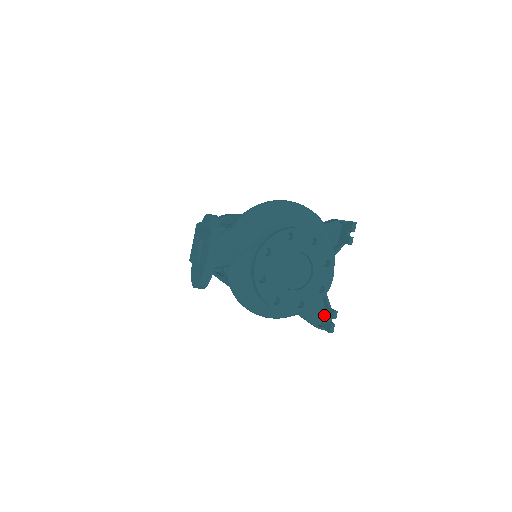
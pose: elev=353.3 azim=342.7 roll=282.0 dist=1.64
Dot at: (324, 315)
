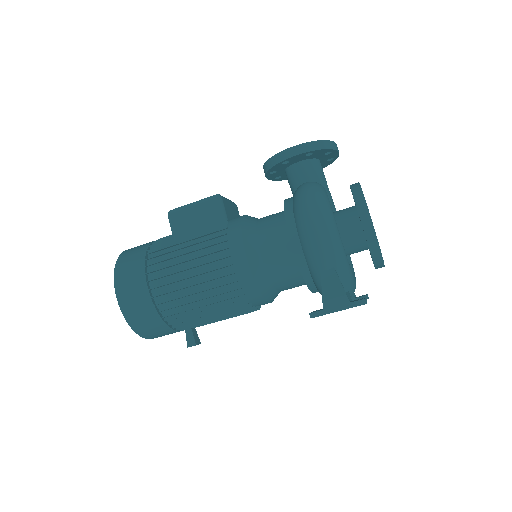
Dot at: occluded
